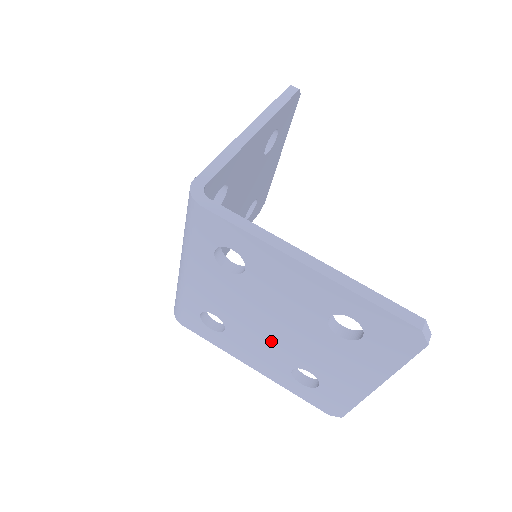
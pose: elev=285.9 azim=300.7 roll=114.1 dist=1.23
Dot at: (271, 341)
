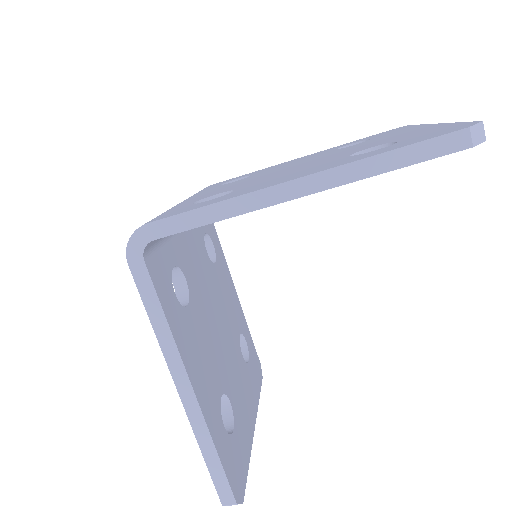
Dot at: occluded
